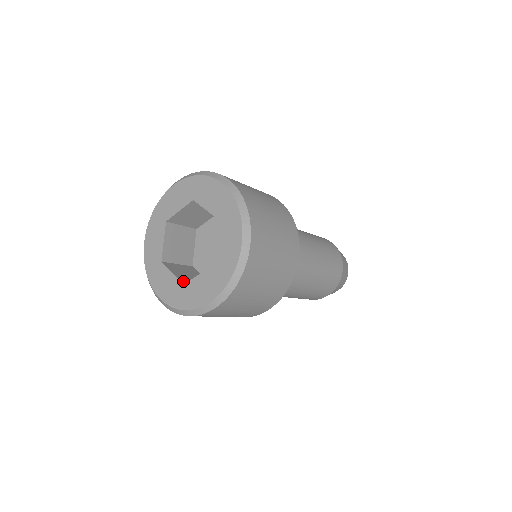
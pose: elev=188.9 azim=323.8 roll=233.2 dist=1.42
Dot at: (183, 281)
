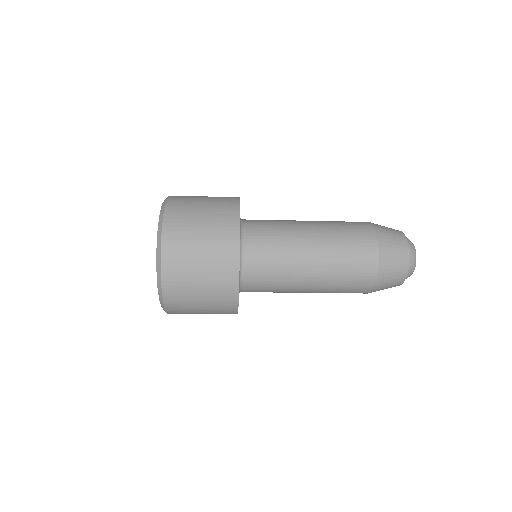
Dot at: occluded
